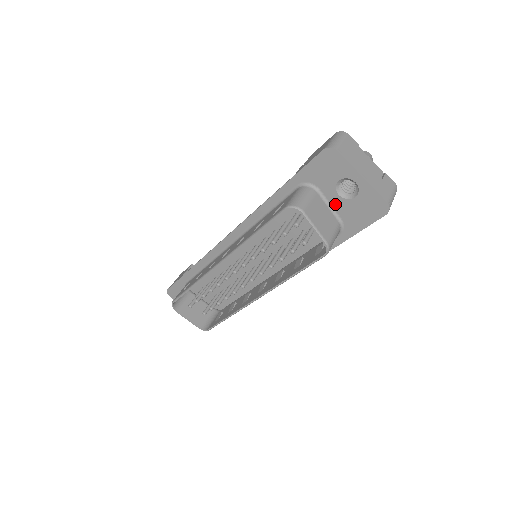
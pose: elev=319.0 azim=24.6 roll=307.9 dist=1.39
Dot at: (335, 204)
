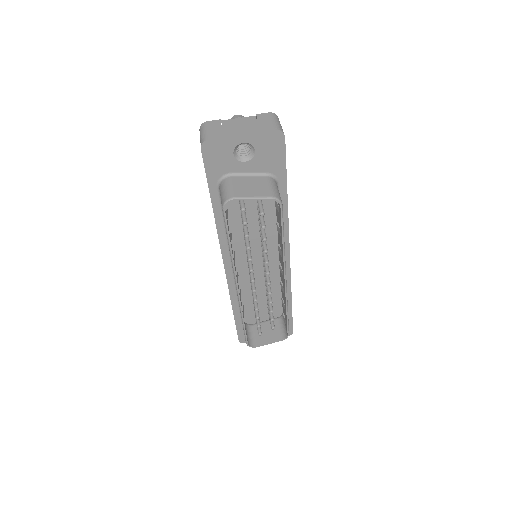
Dot at: (251, 169)
